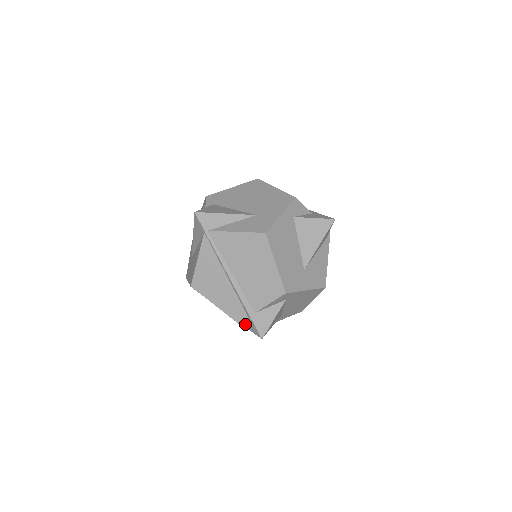
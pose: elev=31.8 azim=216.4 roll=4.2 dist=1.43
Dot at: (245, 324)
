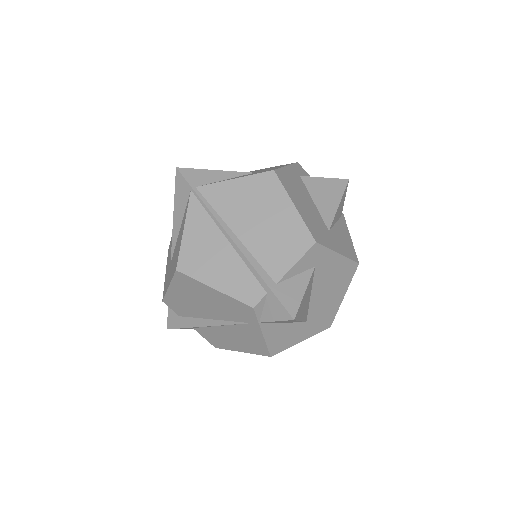
Dot at: (262, 315)
